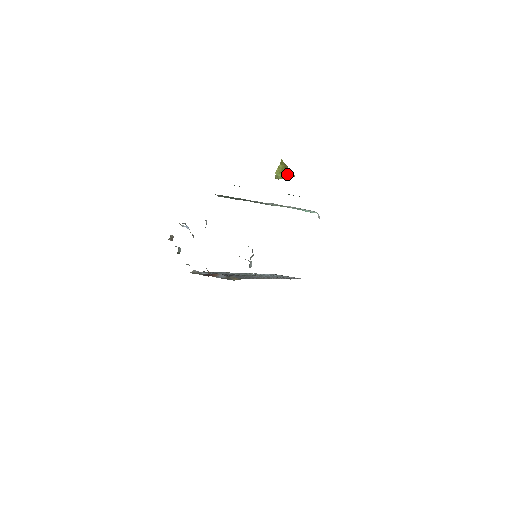
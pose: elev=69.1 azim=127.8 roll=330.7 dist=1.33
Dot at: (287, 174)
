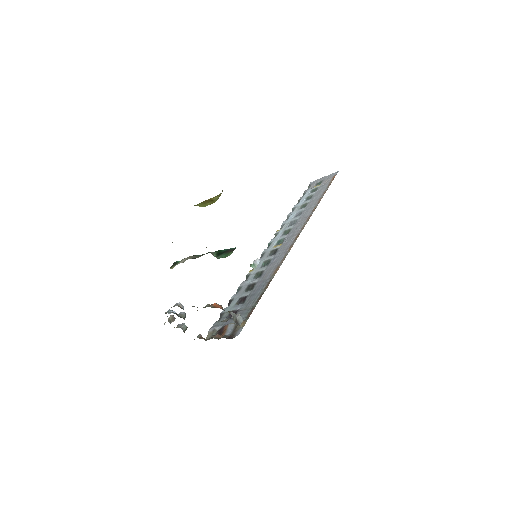
Dot at: (212, 200)
